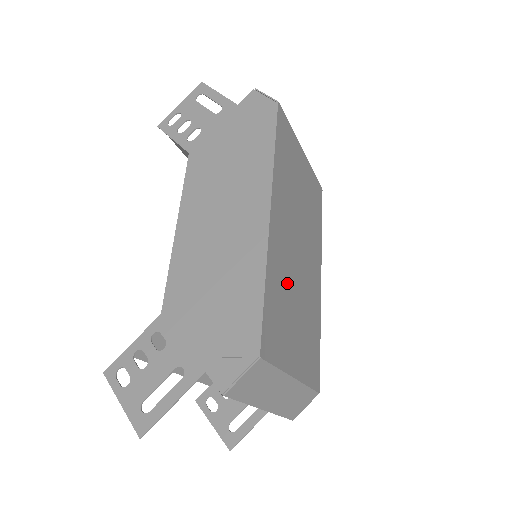
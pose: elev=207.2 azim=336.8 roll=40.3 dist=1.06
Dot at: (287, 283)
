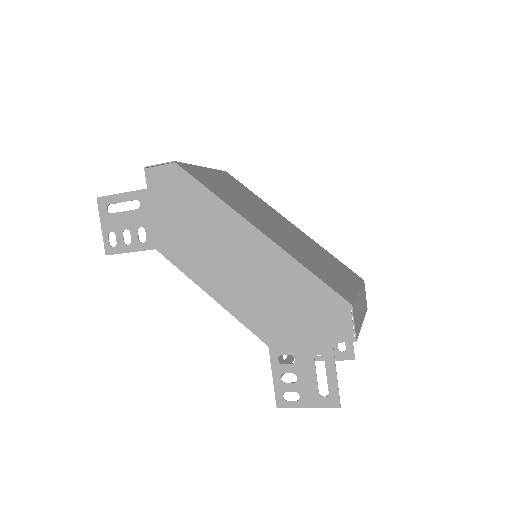
Dot at: (302, 252)
